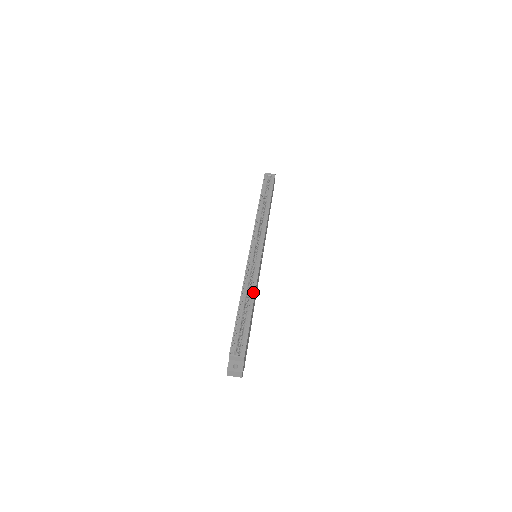
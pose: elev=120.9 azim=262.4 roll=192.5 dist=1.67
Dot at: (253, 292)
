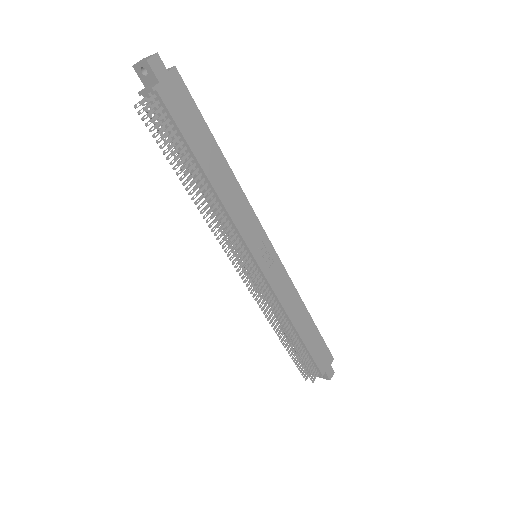
Dot at: (231, 177)
